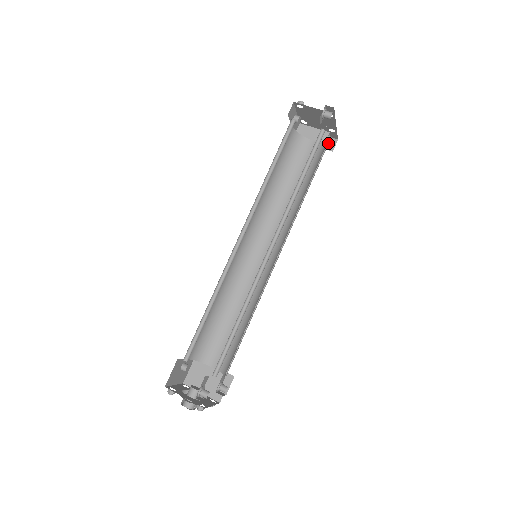
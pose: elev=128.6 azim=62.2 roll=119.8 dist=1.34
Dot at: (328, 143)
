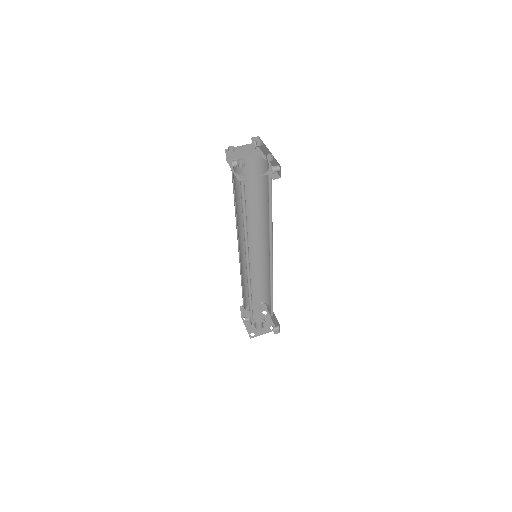
Dot at: occluded
